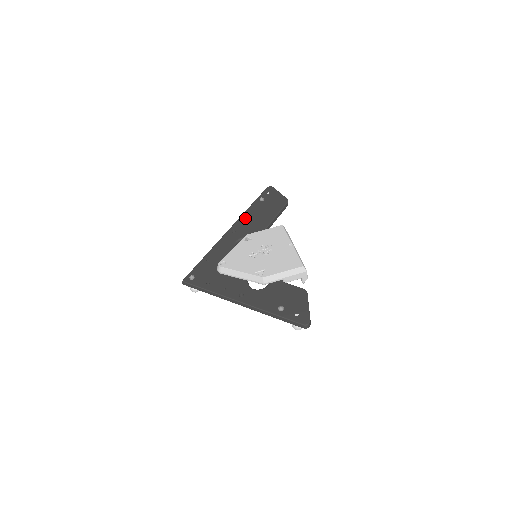
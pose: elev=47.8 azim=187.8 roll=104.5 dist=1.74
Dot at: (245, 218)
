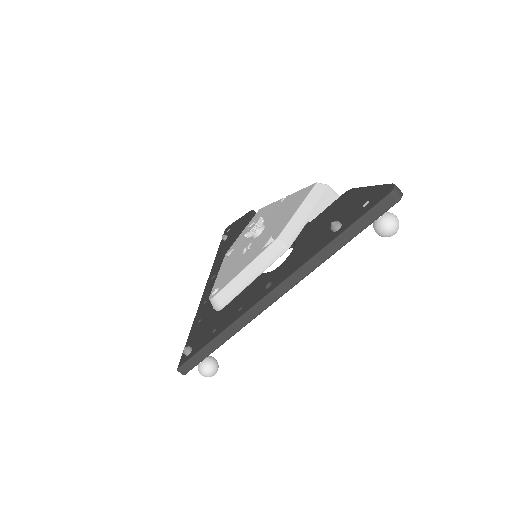
Dot at: (218, 260)
